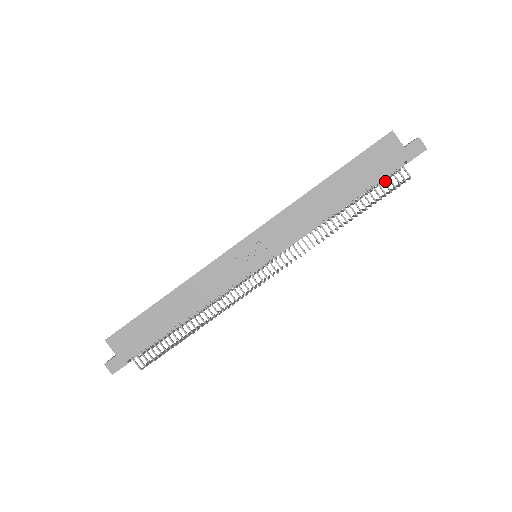
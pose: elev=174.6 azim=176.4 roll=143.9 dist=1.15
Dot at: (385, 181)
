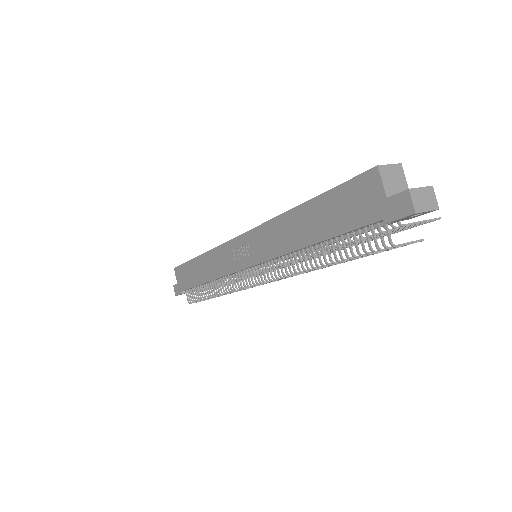
Dot at: (384, 232)
